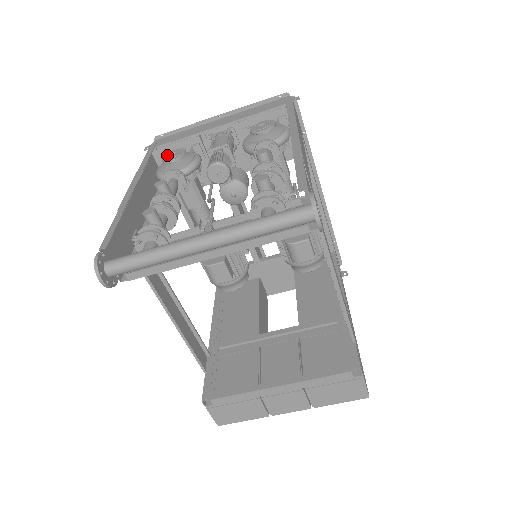
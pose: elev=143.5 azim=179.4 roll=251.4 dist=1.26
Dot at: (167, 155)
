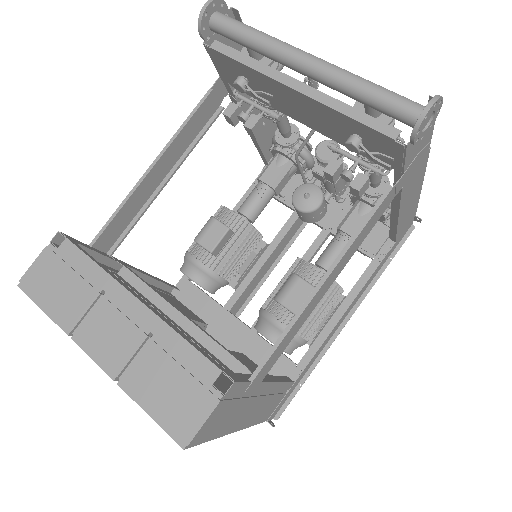
Dot at: occluded
